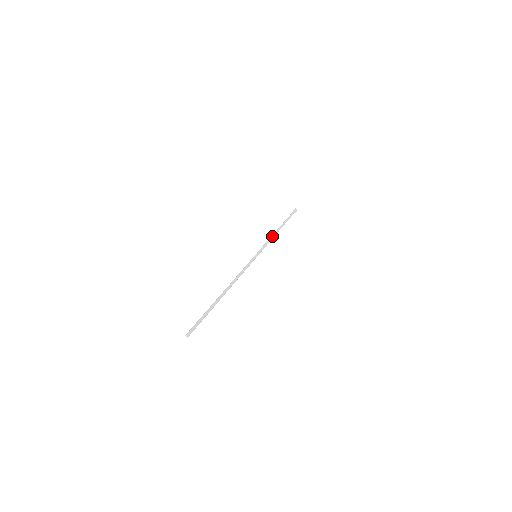
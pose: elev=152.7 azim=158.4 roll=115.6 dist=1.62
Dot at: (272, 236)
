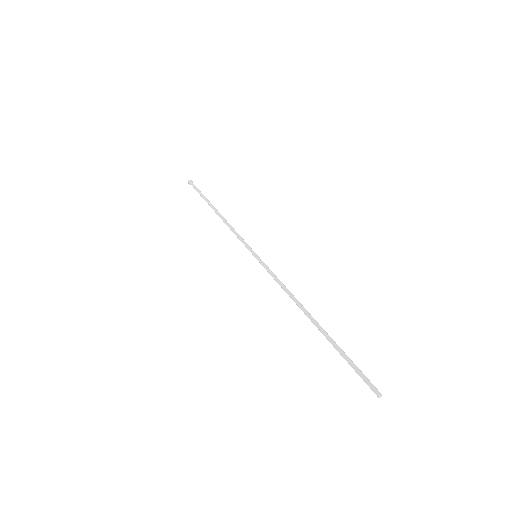
Dot at: occluded
